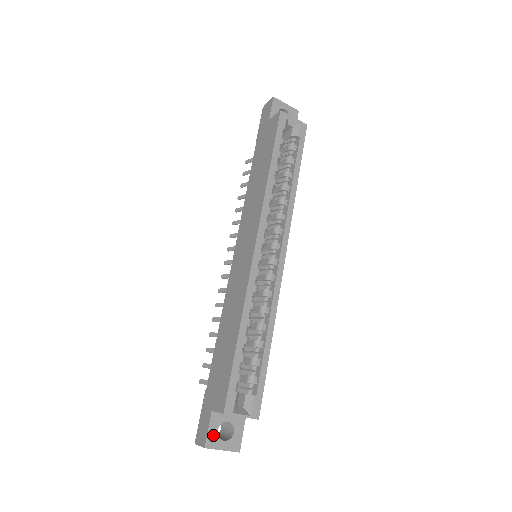
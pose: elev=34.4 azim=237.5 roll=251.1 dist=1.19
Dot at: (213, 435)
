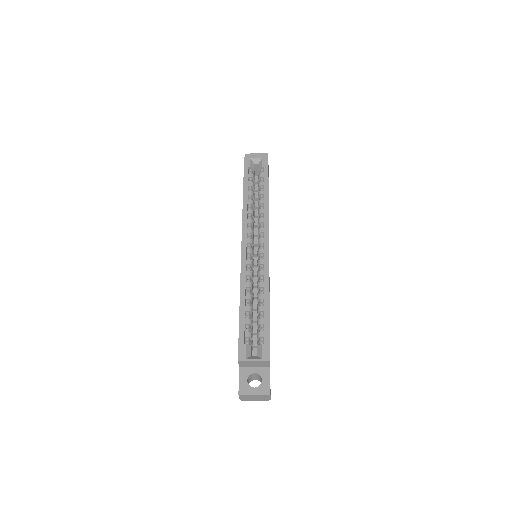
Dot at: (244, 384)
